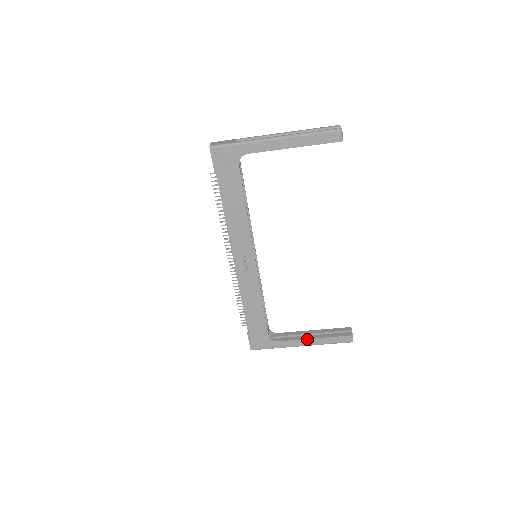
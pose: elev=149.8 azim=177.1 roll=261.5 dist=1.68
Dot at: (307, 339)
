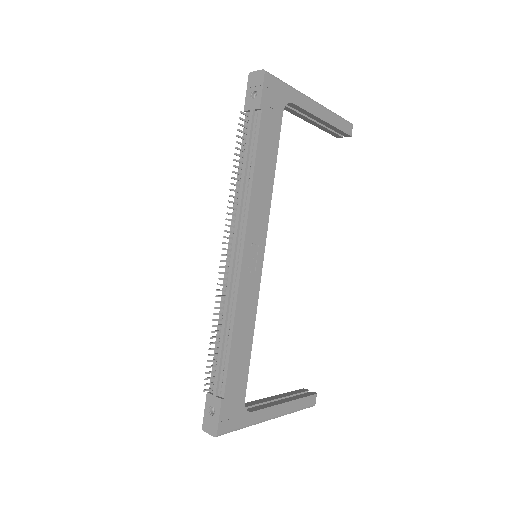
Dot at: (281, 404)
